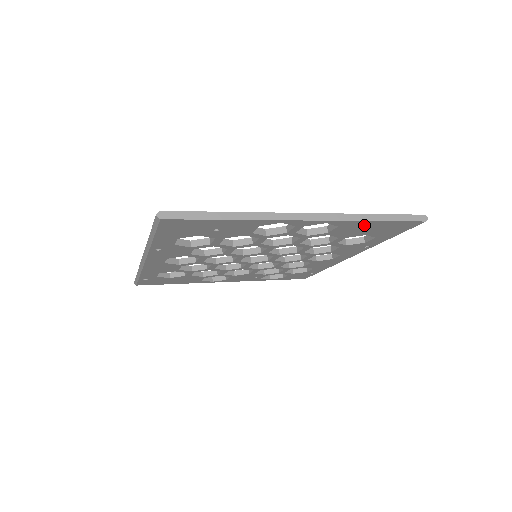
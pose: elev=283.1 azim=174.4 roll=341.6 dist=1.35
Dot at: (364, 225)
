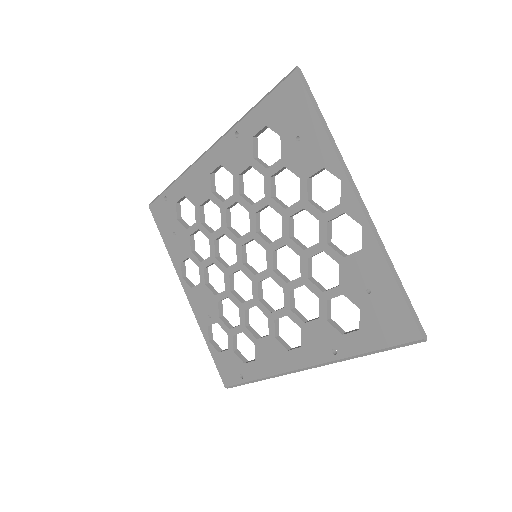
Dot at: (378, 275)
